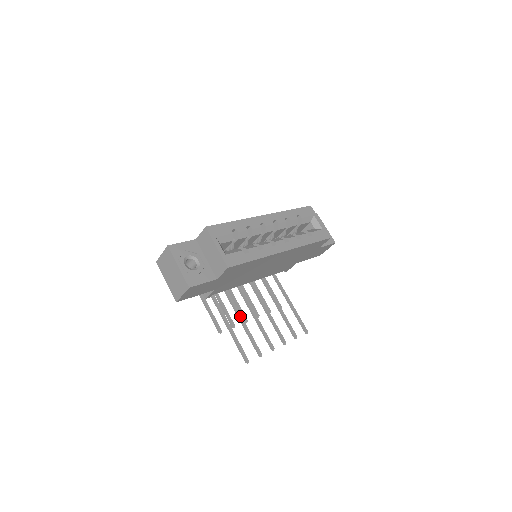
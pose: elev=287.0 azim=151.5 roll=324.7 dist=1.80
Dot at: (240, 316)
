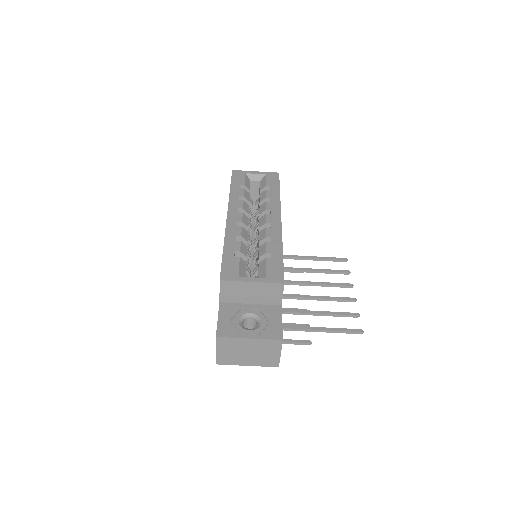
Dot at: (306, 312)
